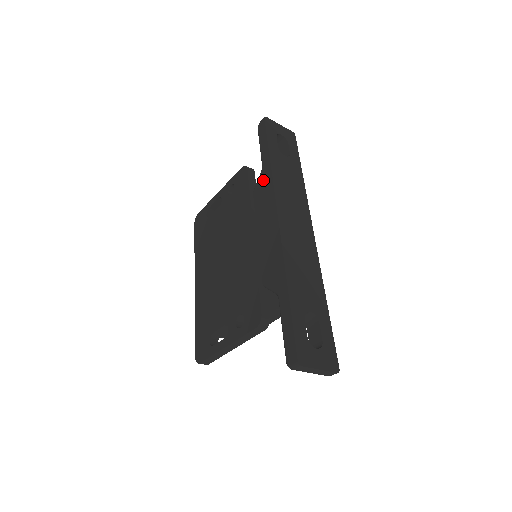
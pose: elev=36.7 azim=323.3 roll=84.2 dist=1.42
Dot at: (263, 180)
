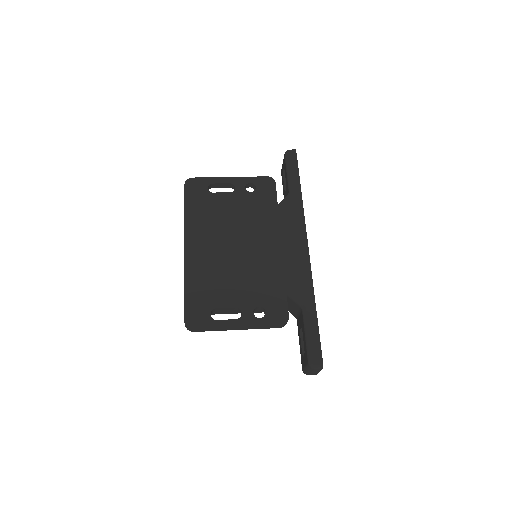
Dot at: (292, 204)
